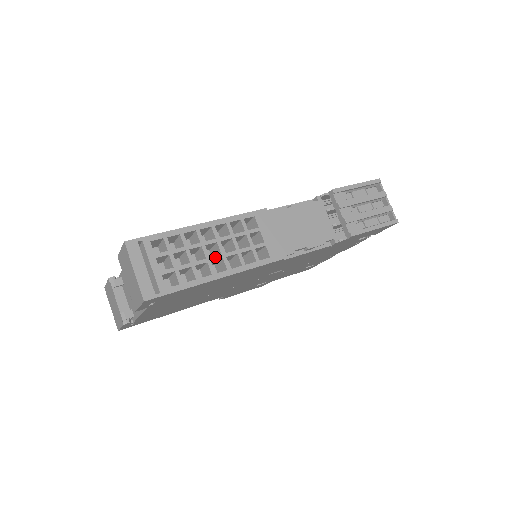
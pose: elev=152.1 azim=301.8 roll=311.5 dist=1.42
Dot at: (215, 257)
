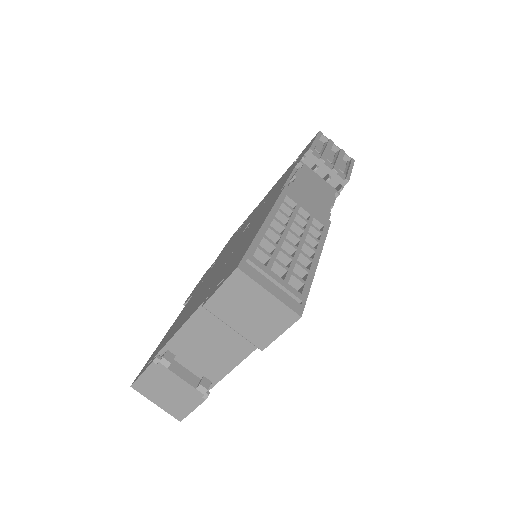
Dot at: (300, 245)
